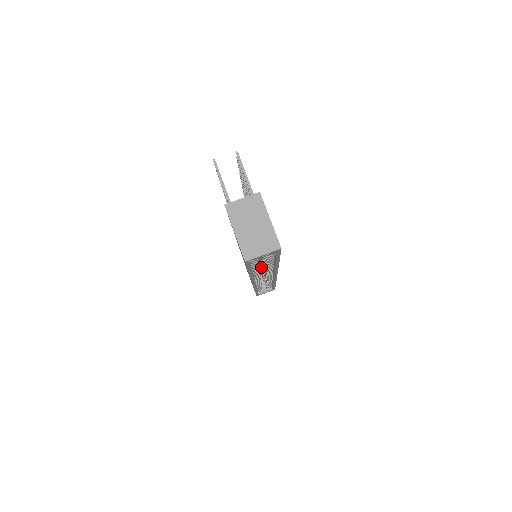
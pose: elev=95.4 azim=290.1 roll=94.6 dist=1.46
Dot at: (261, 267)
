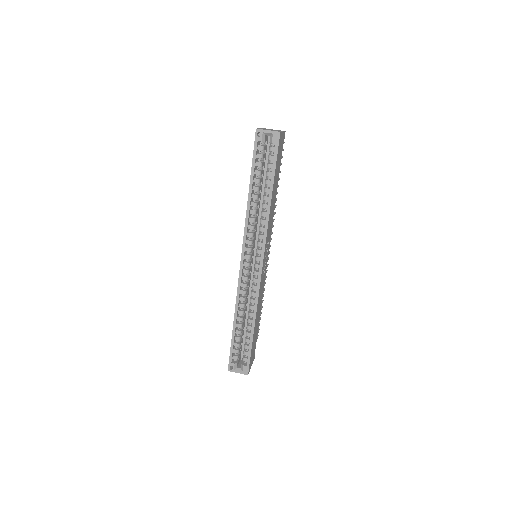
Dot at: occluded
